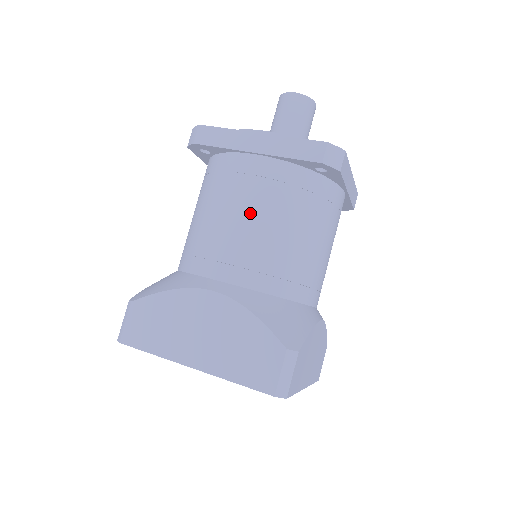
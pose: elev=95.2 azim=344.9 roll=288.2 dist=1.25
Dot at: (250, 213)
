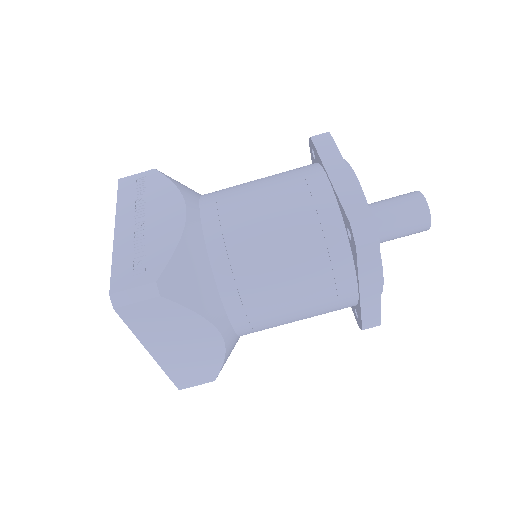
Dot at: (302, 312)
